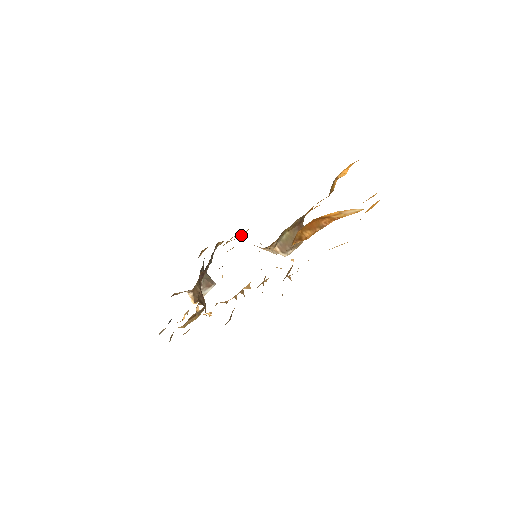
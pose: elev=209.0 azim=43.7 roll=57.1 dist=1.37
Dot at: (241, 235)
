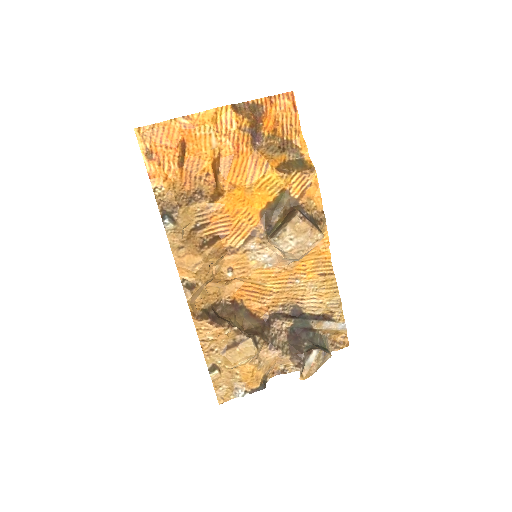
Dot at: (318, 282)
